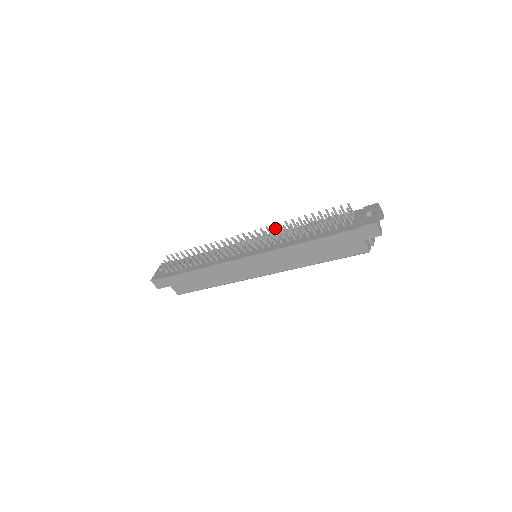
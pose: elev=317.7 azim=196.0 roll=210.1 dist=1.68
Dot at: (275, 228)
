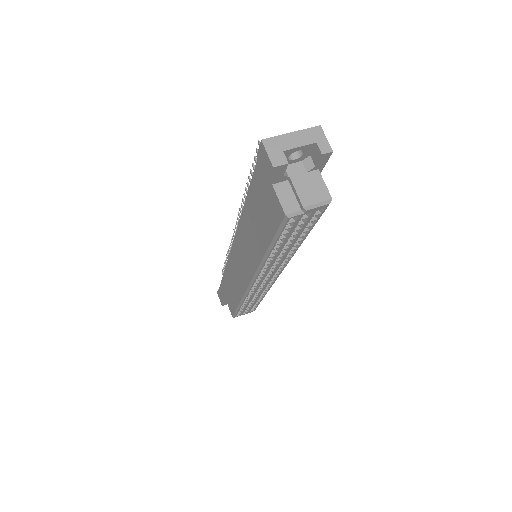
Dot at: occluded
